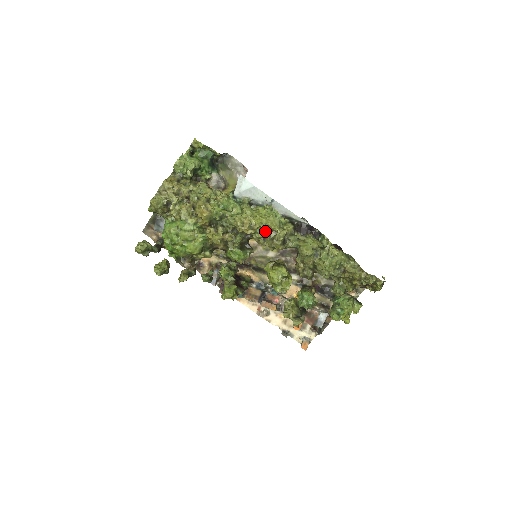
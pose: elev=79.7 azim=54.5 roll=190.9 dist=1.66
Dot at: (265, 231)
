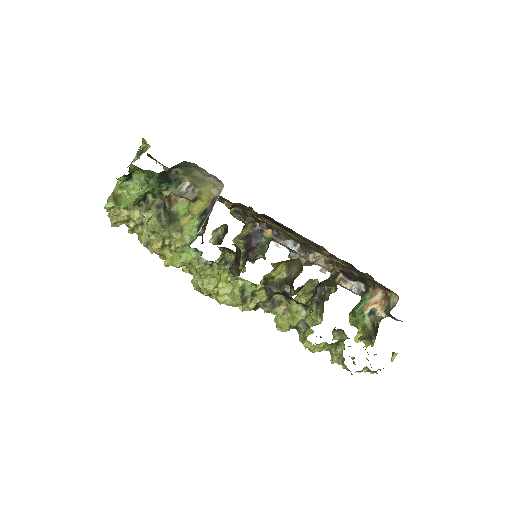
Dot at: occluded
